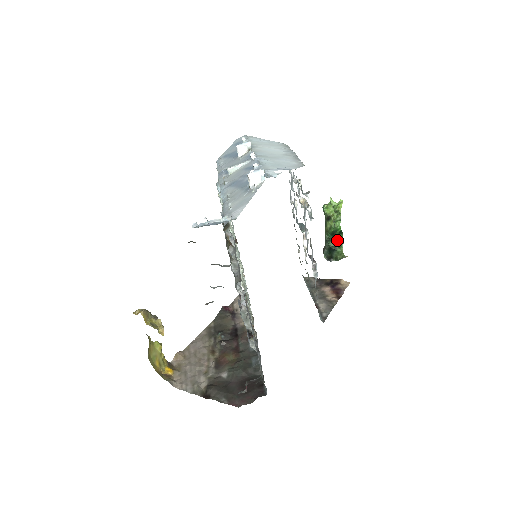
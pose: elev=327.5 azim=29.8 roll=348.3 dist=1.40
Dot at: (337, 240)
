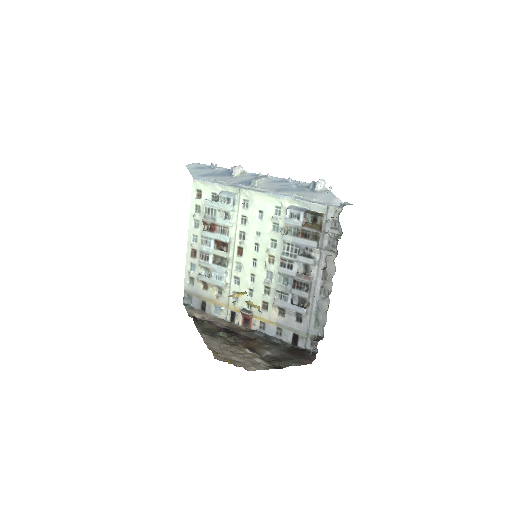
Dot at: occluded
